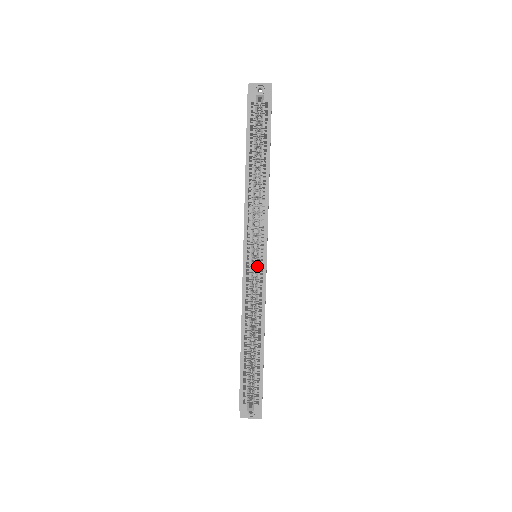
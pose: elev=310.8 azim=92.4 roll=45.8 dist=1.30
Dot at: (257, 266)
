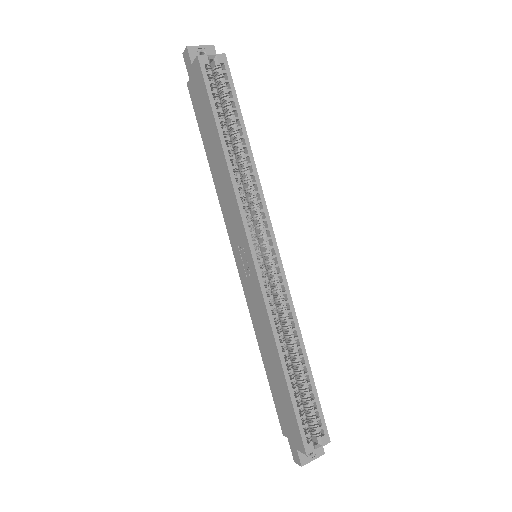
Dot at: (270, 264)
